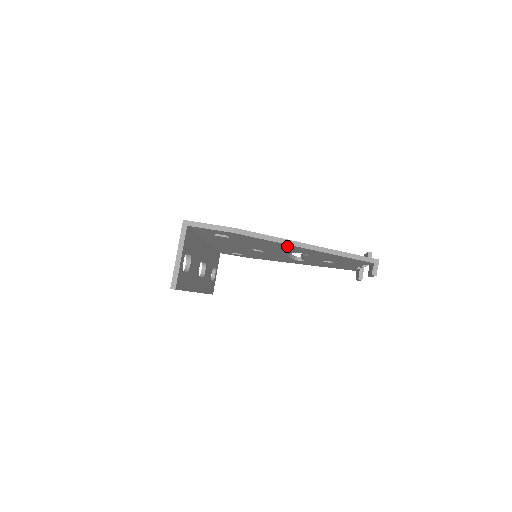
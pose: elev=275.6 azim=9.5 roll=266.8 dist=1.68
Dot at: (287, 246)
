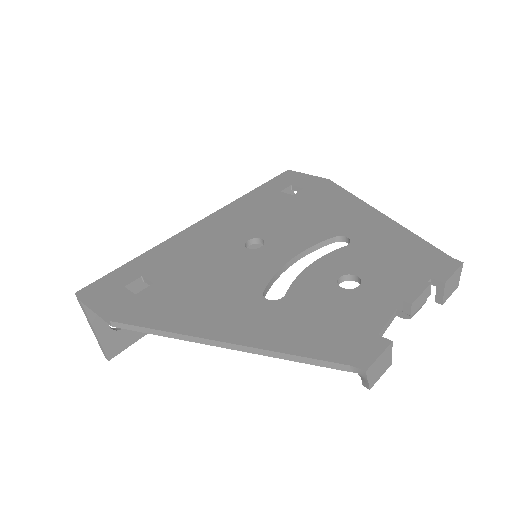
Dot at: occluded
